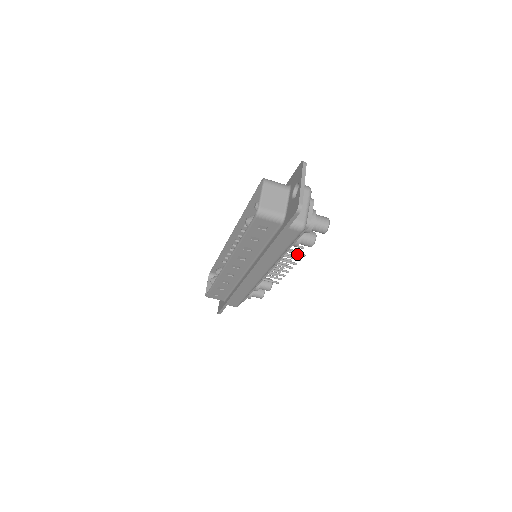
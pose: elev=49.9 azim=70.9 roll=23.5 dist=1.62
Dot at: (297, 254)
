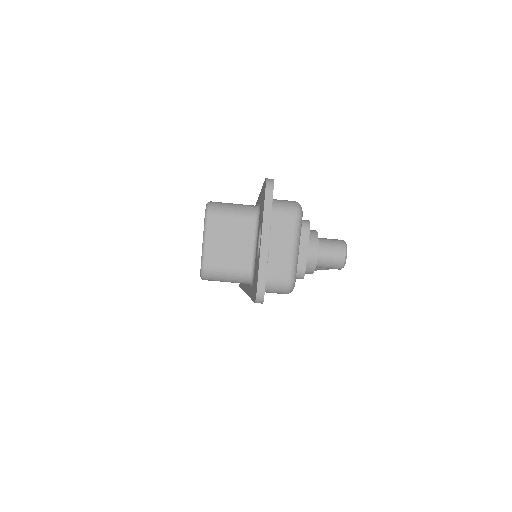
Dot at: occluded
